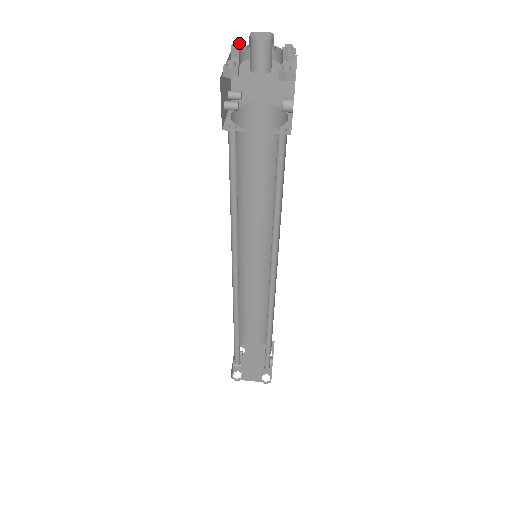
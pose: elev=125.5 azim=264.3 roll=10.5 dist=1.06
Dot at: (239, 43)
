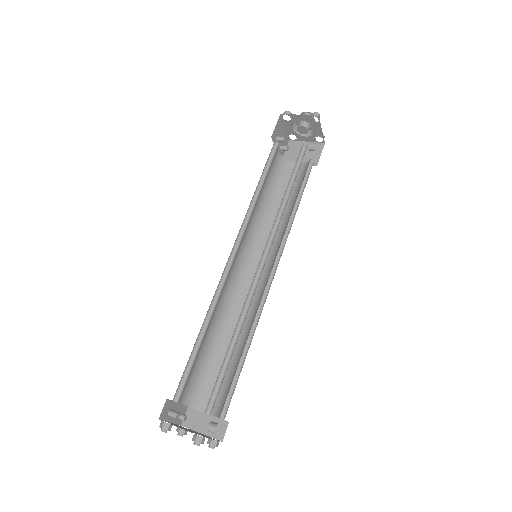
Dot at: occluded
